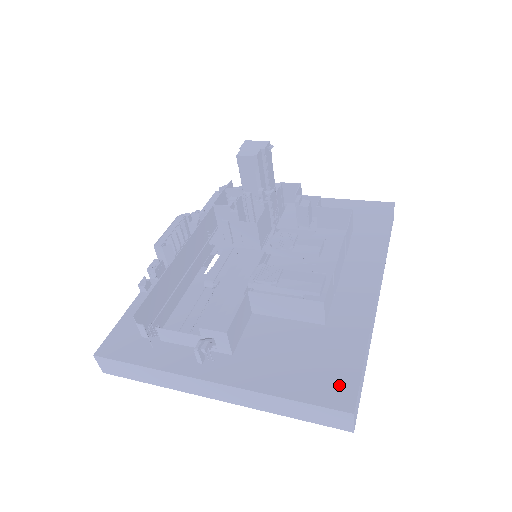
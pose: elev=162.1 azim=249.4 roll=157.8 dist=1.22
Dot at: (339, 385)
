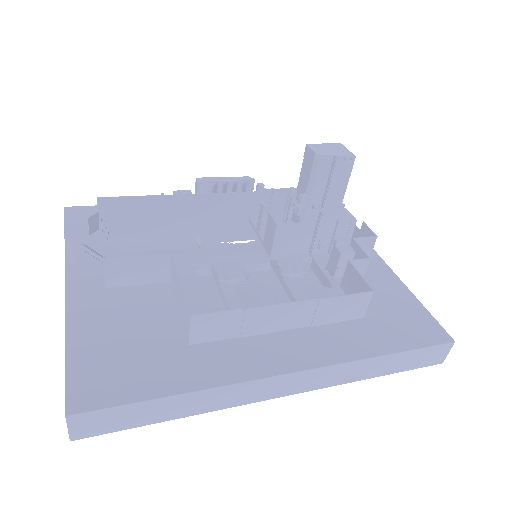
Dot at: (103, 387)
